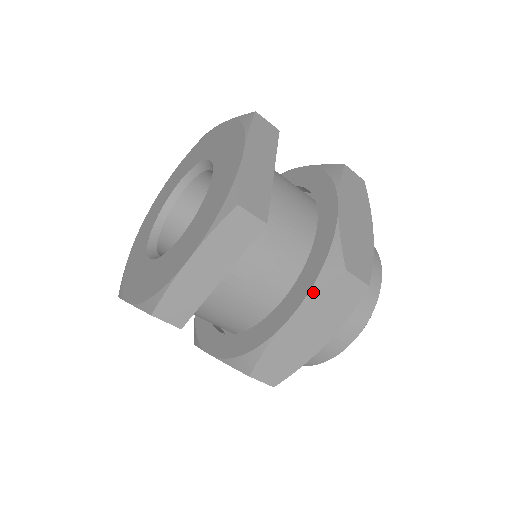
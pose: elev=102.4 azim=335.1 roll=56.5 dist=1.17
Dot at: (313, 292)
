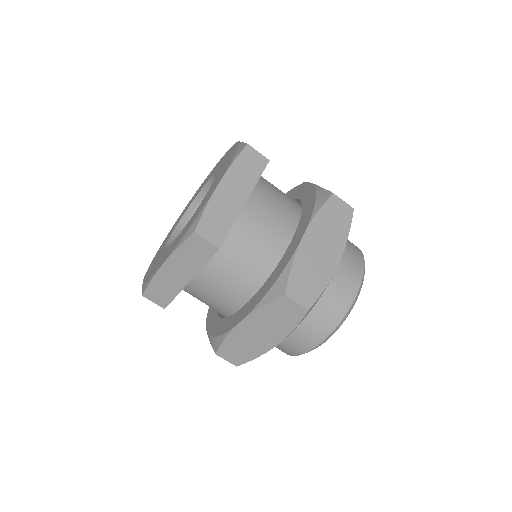
Dot at: (315, 212)
